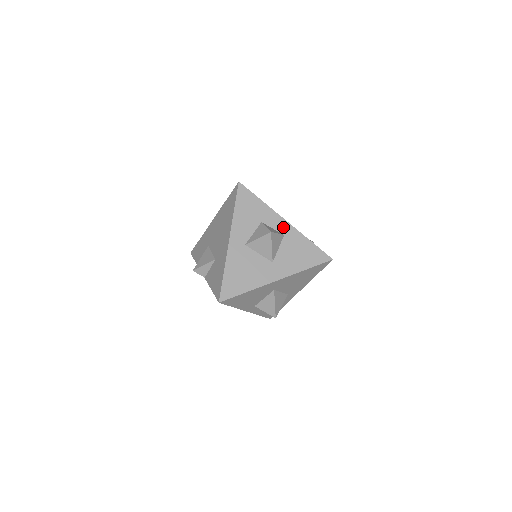
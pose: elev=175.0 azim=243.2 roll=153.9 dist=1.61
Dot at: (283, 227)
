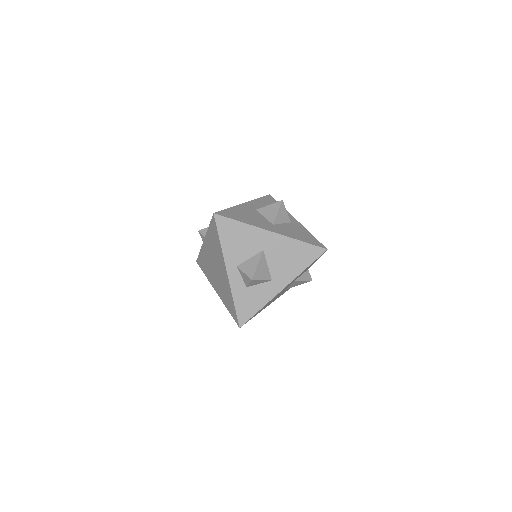
Dot at: (292, 220)
